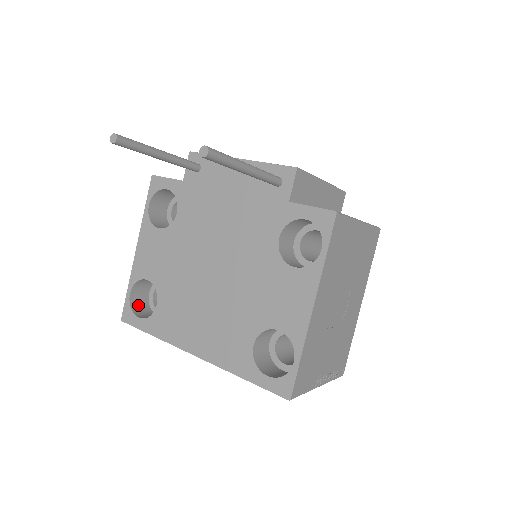
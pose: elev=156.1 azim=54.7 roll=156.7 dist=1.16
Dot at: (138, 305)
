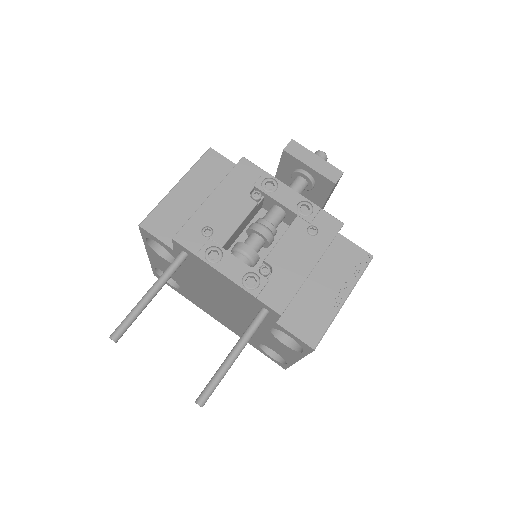
Dot at: occluded
